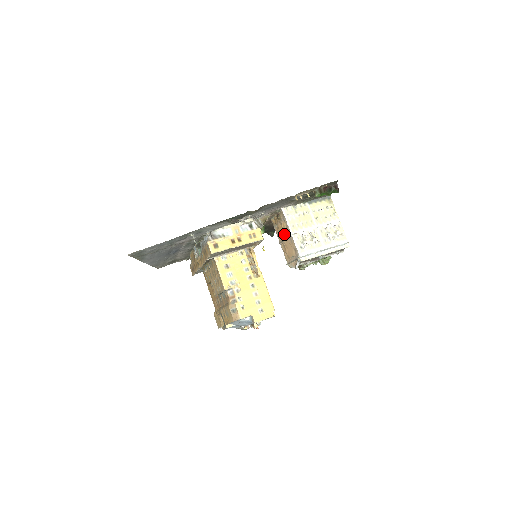
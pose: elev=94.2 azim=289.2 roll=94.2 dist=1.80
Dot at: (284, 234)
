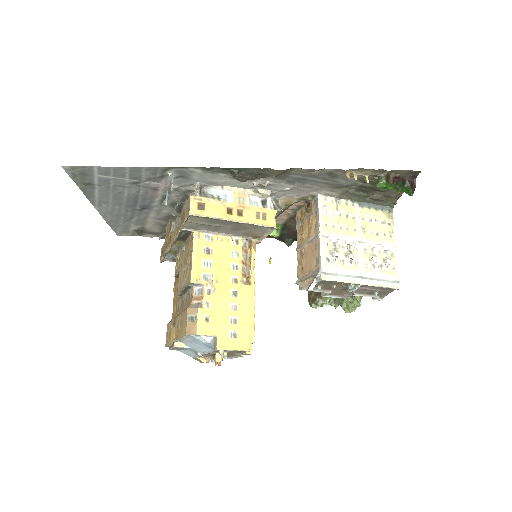
Dot at: (308, 235)
